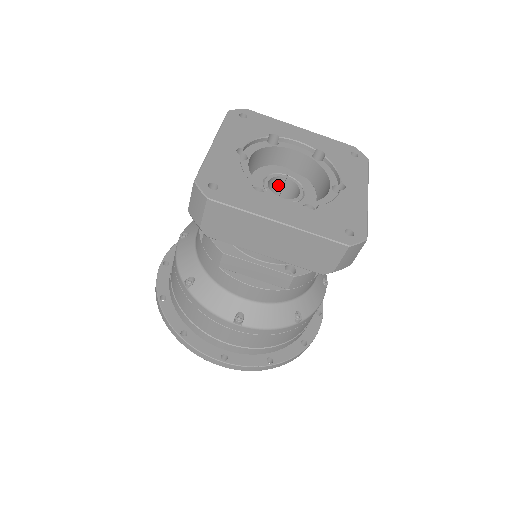
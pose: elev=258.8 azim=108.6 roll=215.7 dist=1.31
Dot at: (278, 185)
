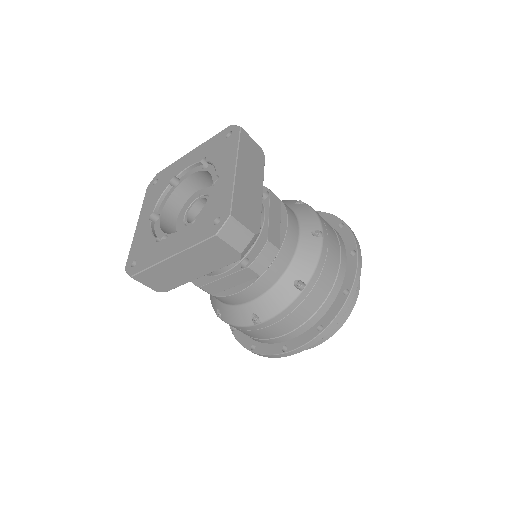
Dot at: occluded
